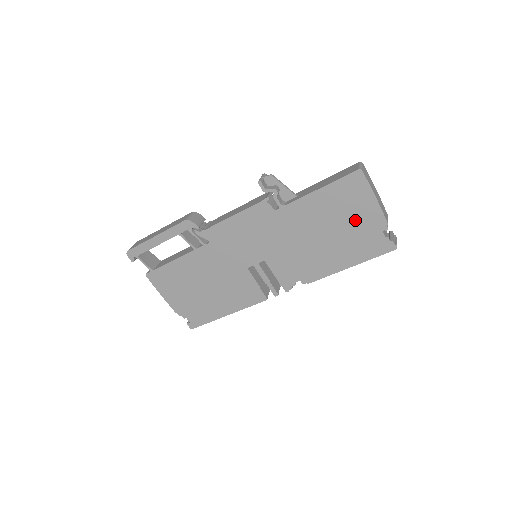
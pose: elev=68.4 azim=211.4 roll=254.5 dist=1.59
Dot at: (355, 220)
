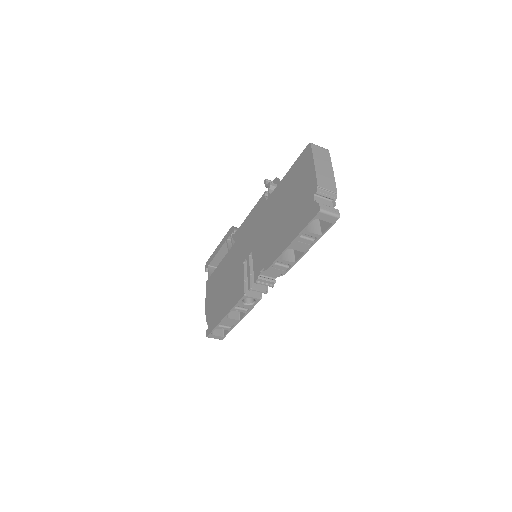
Dot at: (301, 191)
